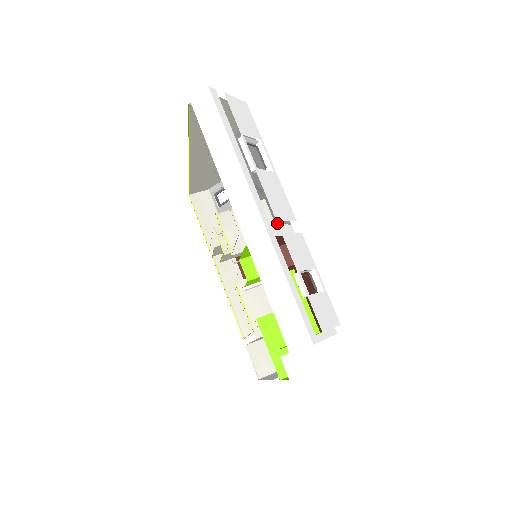
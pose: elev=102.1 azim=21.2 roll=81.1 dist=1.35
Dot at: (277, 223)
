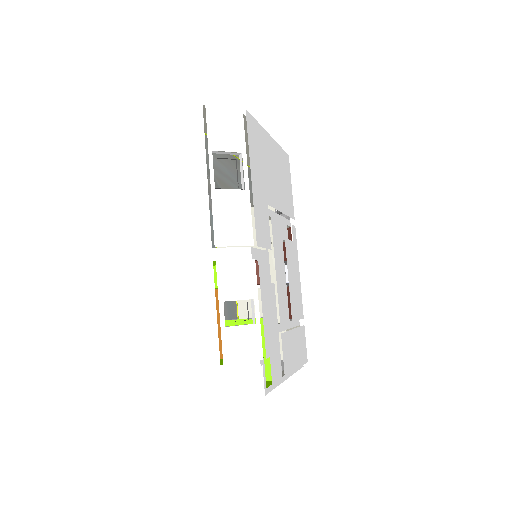
Dot at: occluded
